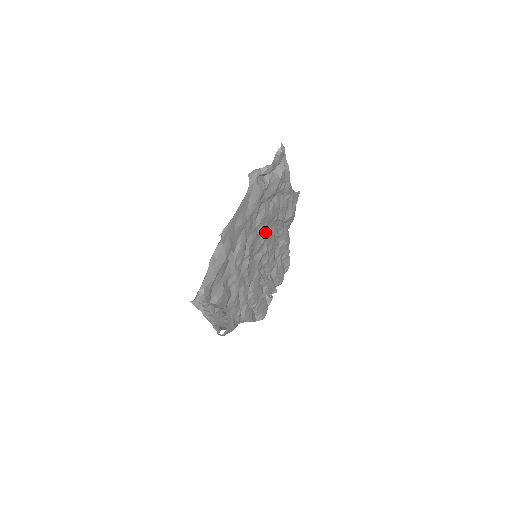
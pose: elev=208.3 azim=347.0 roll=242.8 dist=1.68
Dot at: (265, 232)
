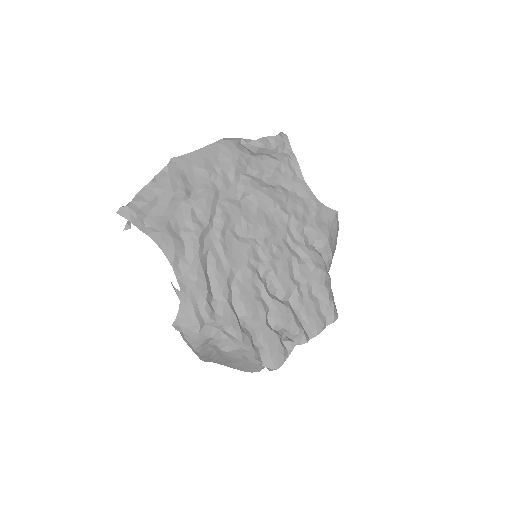
Dot at: (259, 215)
